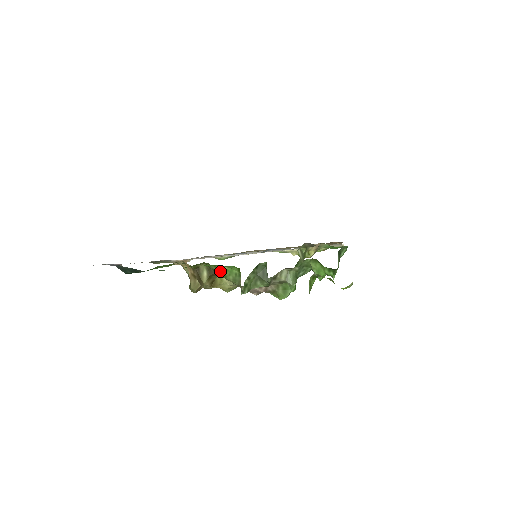
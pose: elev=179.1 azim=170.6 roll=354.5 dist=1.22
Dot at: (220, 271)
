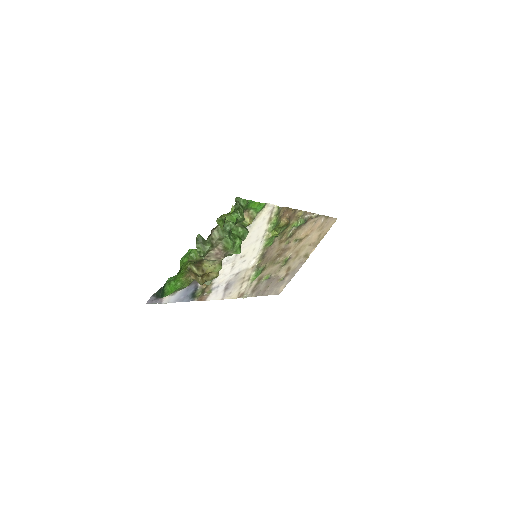
Dot at: (192, 258)
